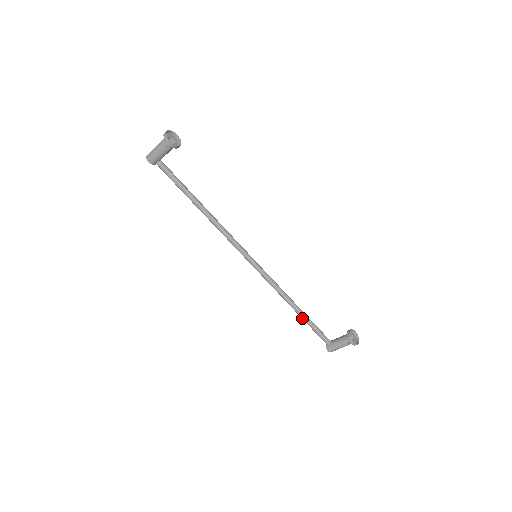
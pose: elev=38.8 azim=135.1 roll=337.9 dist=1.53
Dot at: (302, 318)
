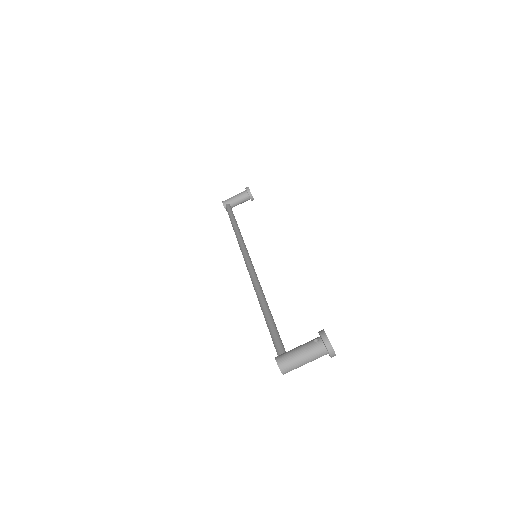
Dot at: (265, 315)
